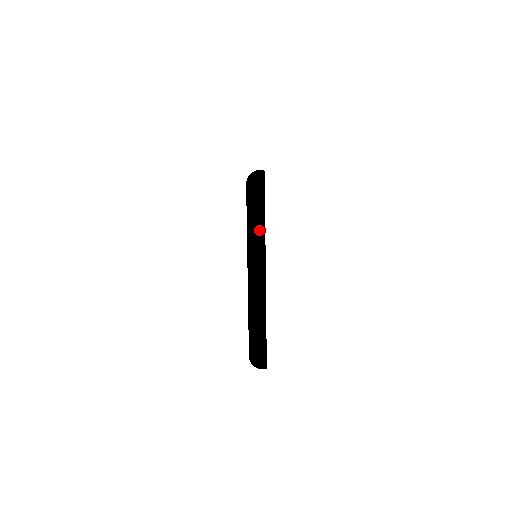
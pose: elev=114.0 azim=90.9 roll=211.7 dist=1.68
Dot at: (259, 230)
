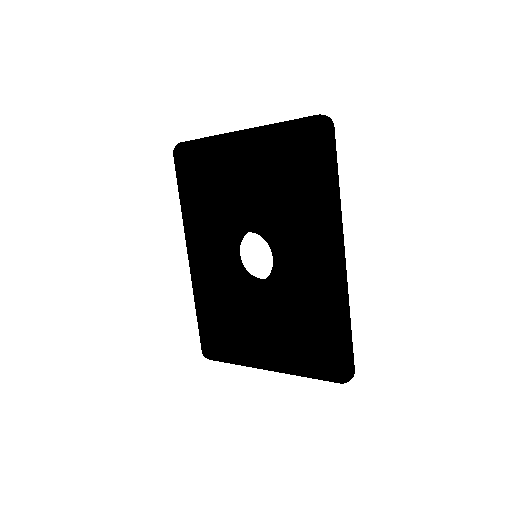
Dot at: (211, 136)
